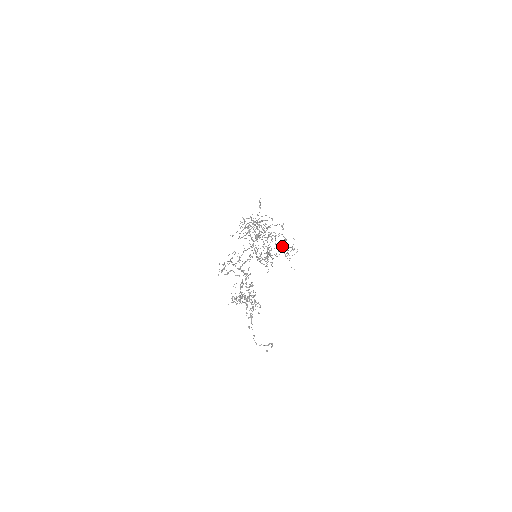
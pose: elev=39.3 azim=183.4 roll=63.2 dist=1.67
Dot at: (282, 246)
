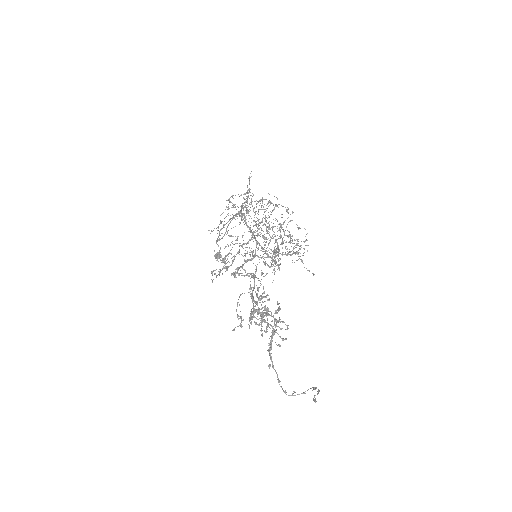
Dot at: occluded
